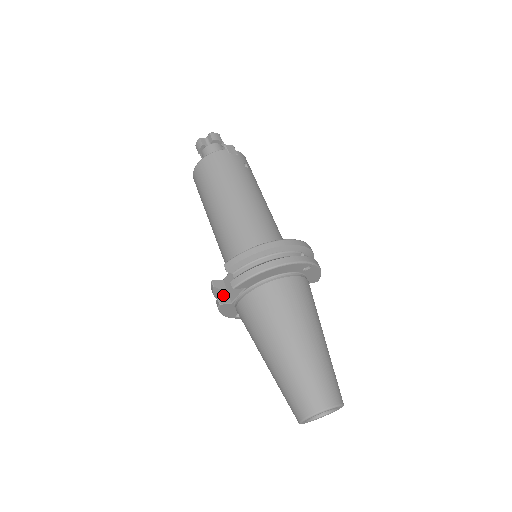
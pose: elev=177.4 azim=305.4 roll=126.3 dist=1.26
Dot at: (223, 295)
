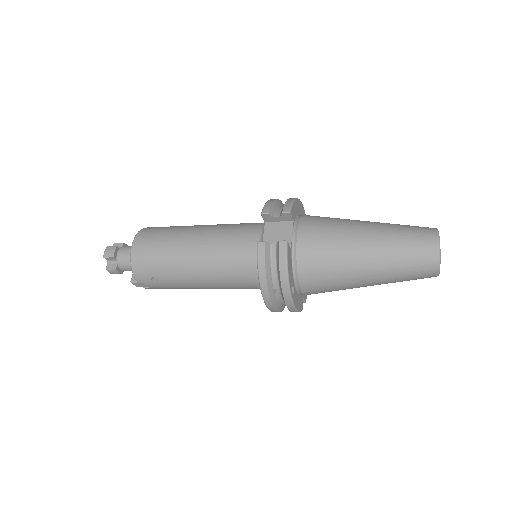
Dot at: (278, 244)
